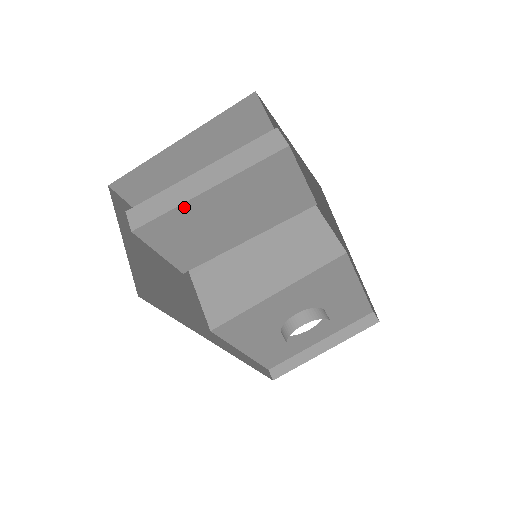
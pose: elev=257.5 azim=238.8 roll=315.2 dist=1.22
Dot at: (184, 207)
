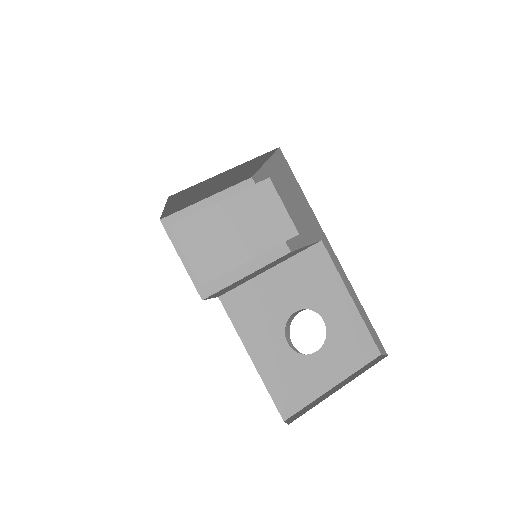
Dot at: (205, 212)
